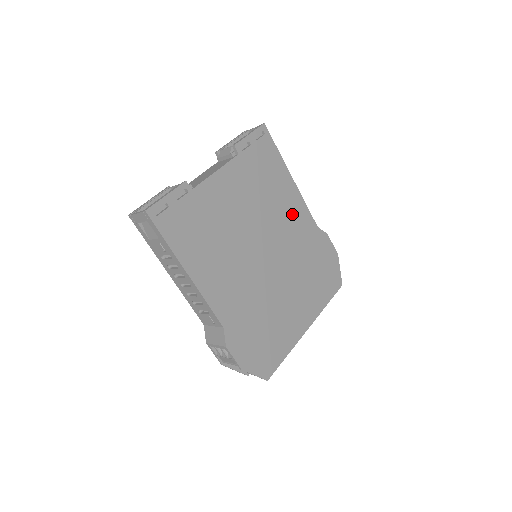
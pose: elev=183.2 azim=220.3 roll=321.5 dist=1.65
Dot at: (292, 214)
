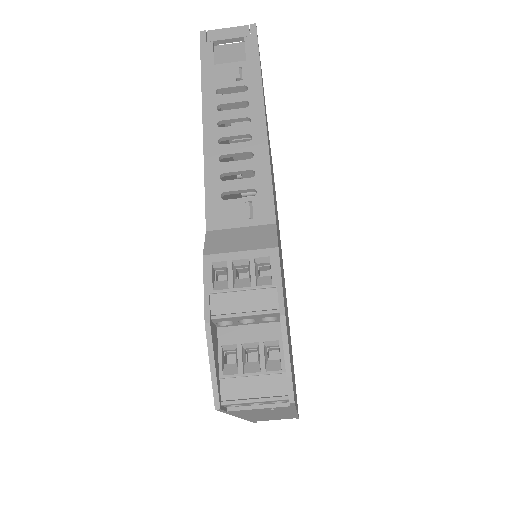
Dot at: occluded
